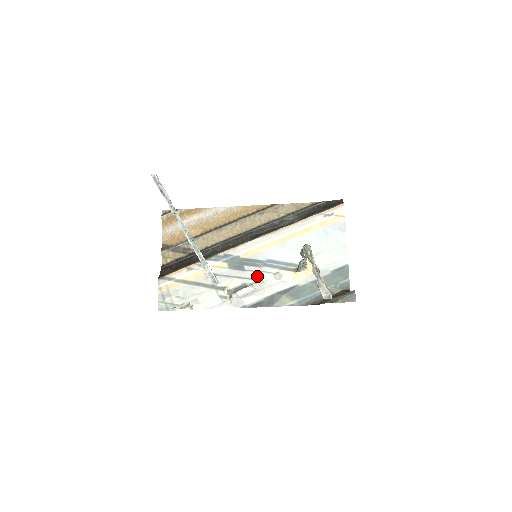
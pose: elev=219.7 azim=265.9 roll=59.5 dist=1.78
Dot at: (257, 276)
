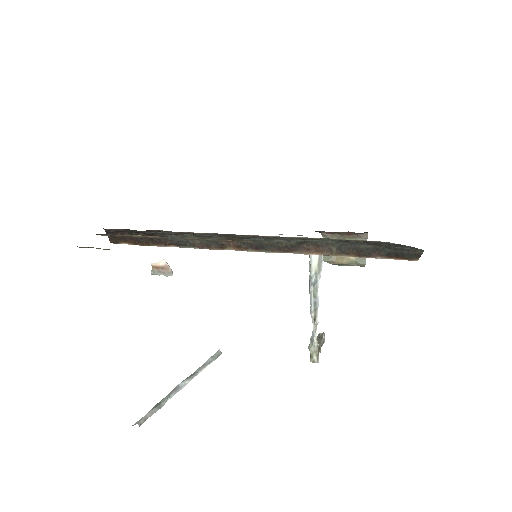
Dot at: occluded
